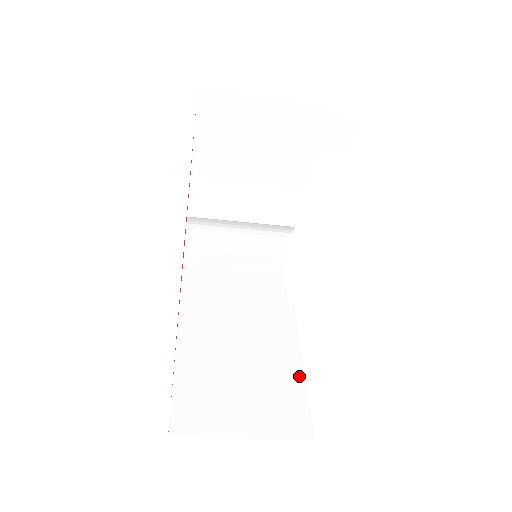
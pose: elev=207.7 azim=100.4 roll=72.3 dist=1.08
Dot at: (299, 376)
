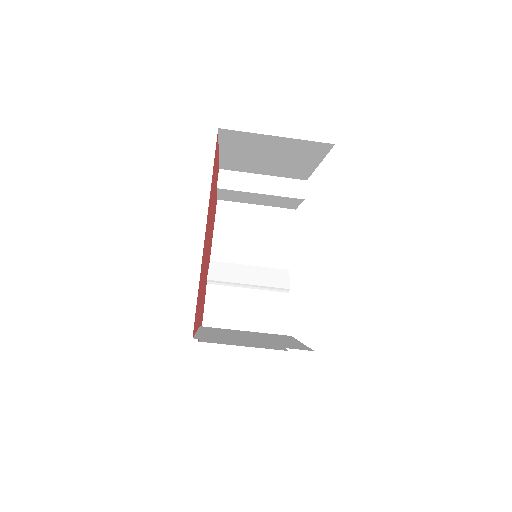
Dot at: (298, 343)
